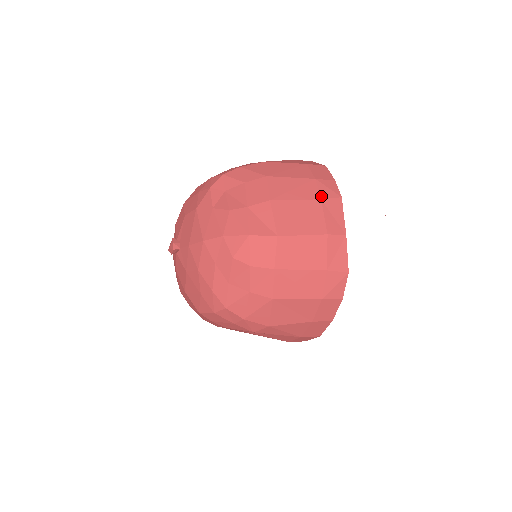
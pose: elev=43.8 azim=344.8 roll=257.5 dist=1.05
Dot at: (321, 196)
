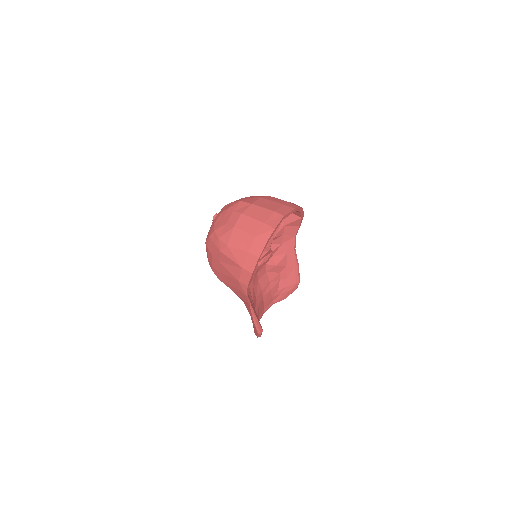
Dot at: (285, 204)
